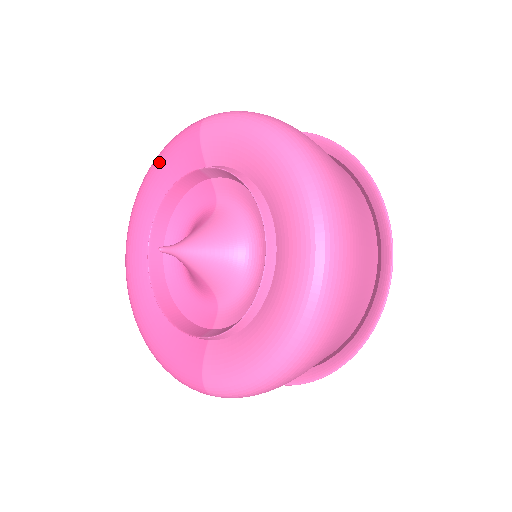
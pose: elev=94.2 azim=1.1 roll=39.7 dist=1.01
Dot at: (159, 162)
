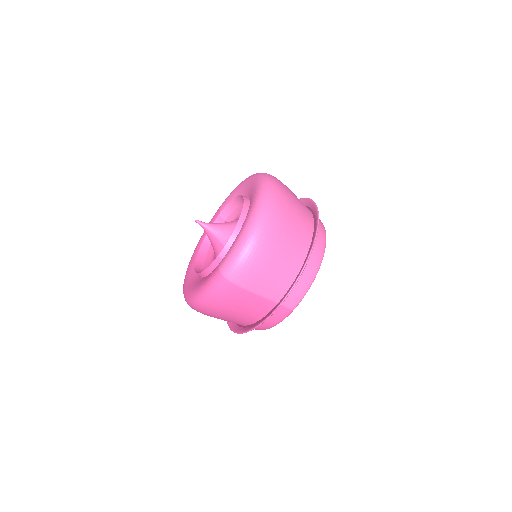
Dot at: (202, 235)
